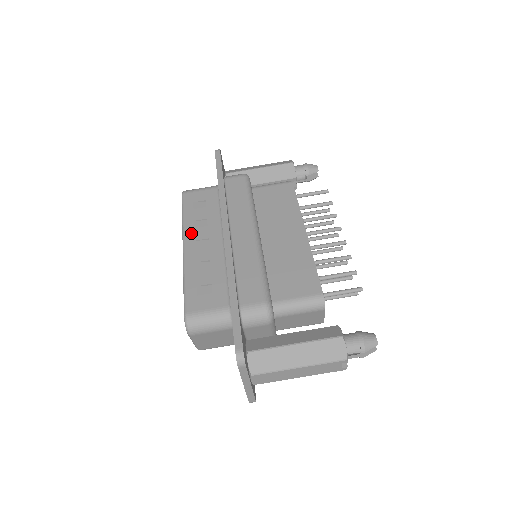
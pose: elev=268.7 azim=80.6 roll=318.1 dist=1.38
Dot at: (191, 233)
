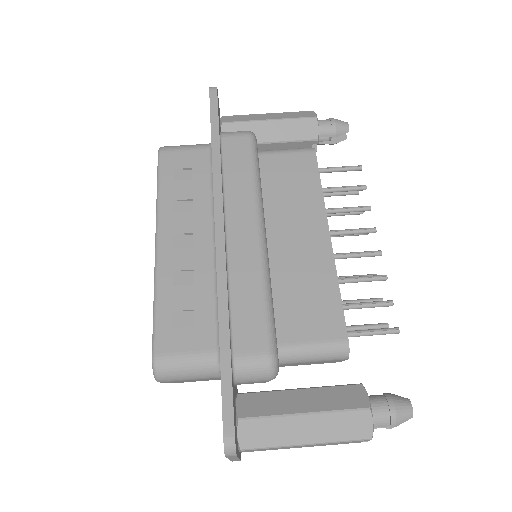
Dot at: (168, 221)
